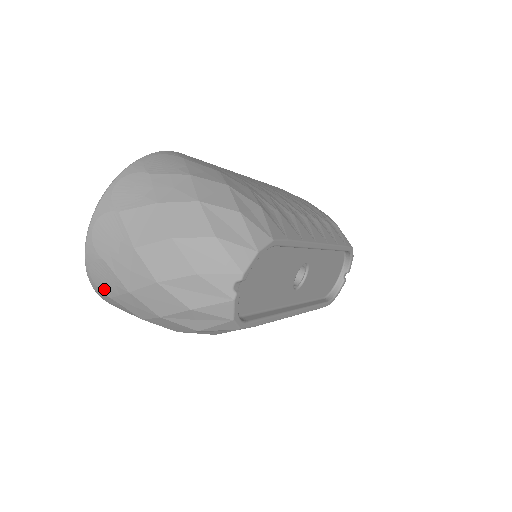
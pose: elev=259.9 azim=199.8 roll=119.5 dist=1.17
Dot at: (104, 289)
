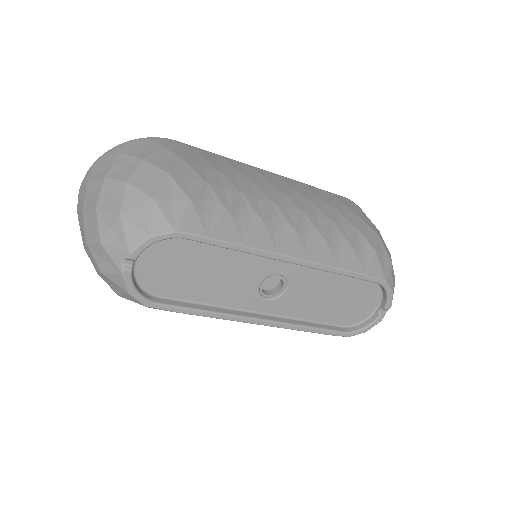
Dot at: occluded
